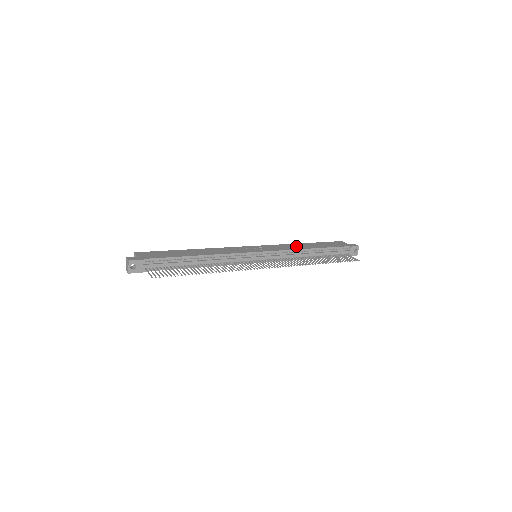
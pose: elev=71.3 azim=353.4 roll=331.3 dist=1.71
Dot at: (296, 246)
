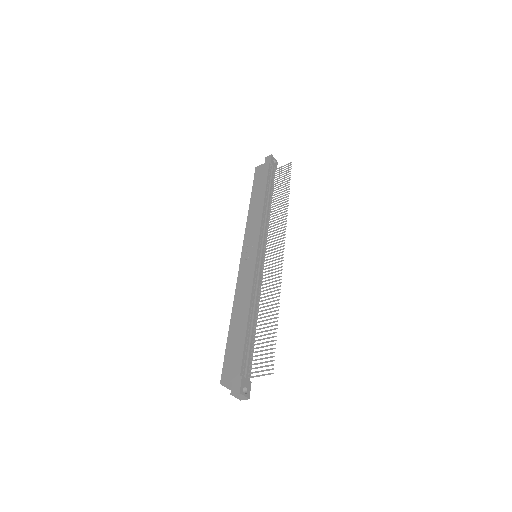
Dot at: (255, 212)
